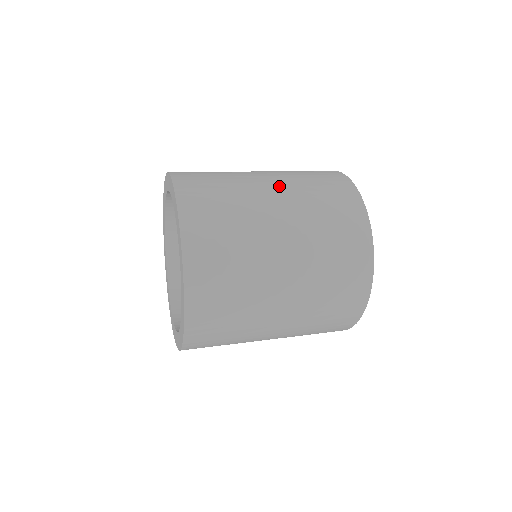
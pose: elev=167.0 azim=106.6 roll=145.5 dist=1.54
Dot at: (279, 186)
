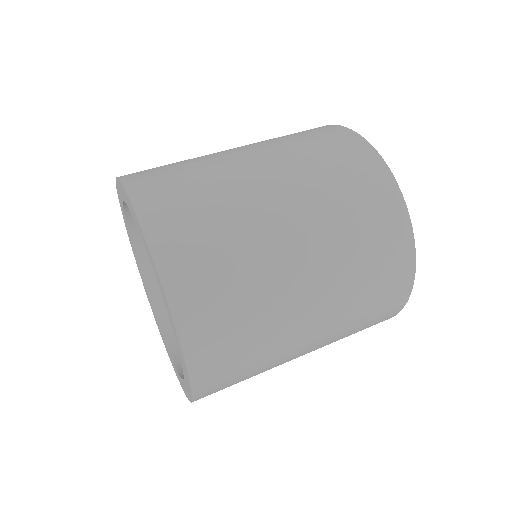
Dot at: (317, 269)
